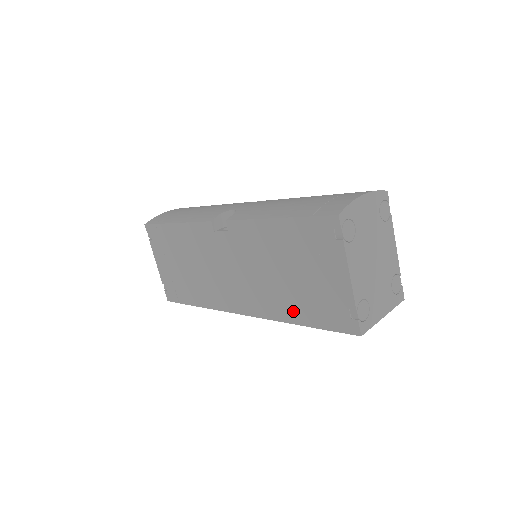
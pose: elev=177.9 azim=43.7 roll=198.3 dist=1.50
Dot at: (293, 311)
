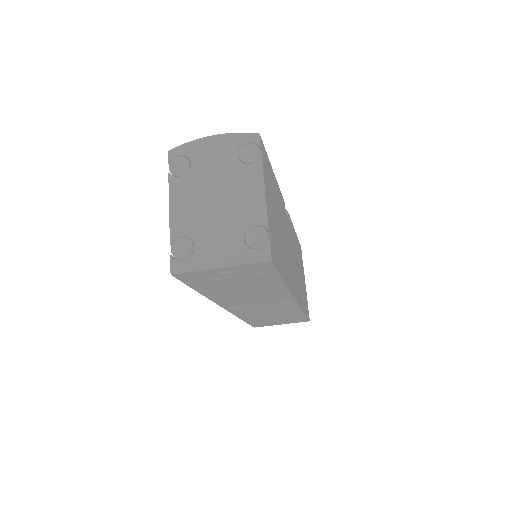
Dot at: occluded
